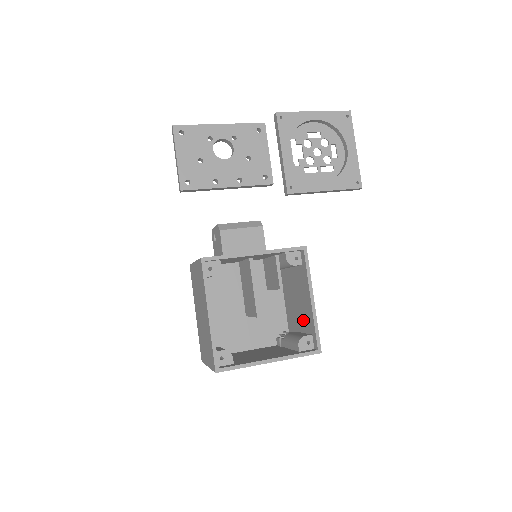
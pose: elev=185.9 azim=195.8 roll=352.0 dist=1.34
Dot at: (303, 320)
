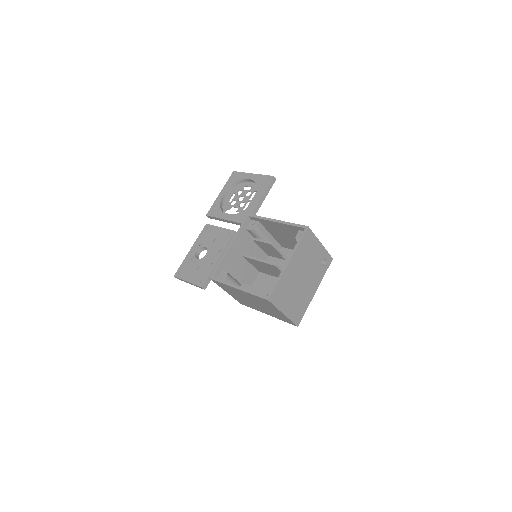
Dot at: occluded
